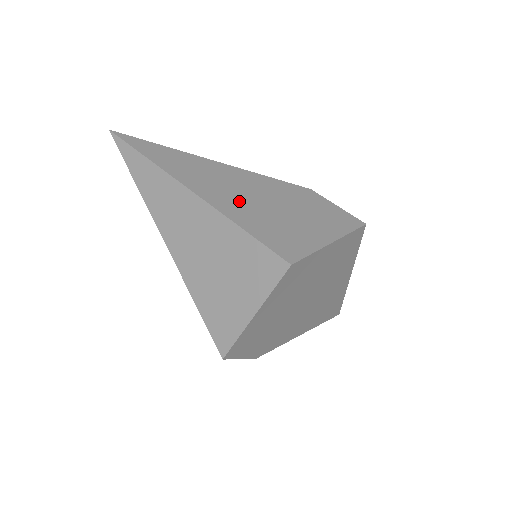
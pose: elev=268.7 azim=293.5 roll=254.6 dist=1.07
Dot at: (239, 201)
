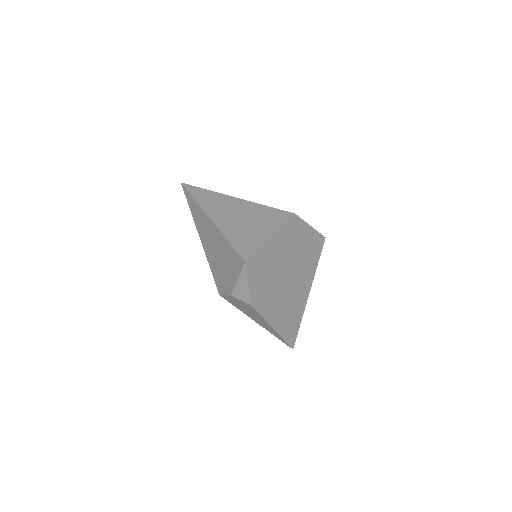
Dot at: occluded
